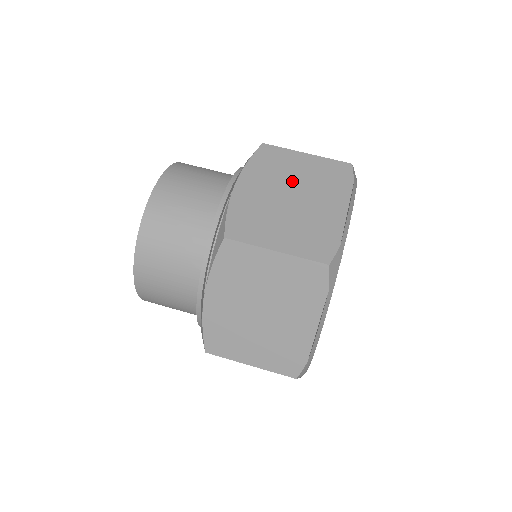
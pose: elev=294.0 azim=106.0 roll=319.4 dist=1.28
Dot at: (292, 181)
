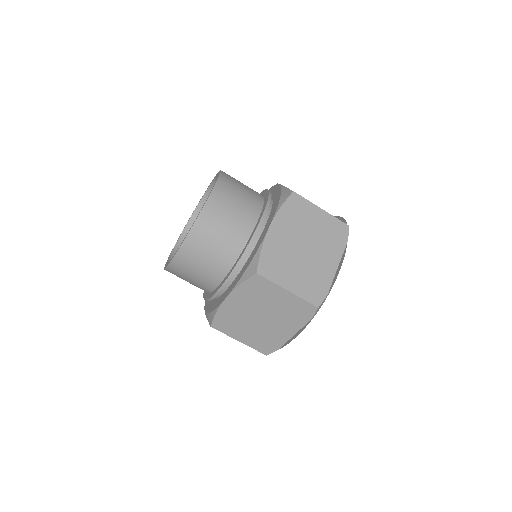
Dot at: (267, 307)
